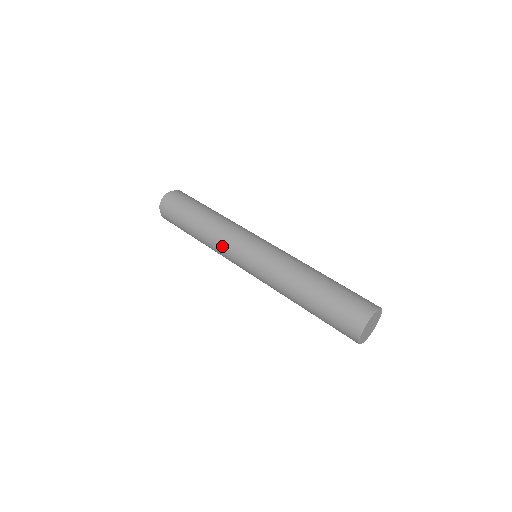
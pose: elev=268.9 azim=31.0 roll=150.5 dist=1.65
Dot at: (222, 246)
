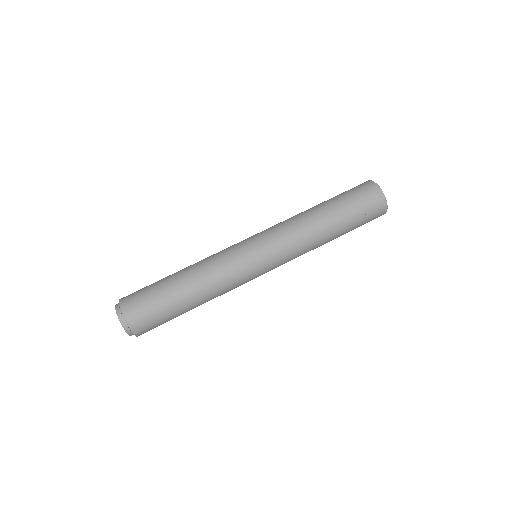
Dot at: (234, 283)
